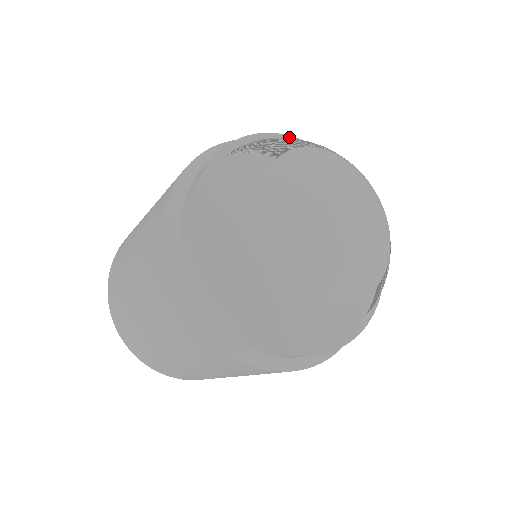
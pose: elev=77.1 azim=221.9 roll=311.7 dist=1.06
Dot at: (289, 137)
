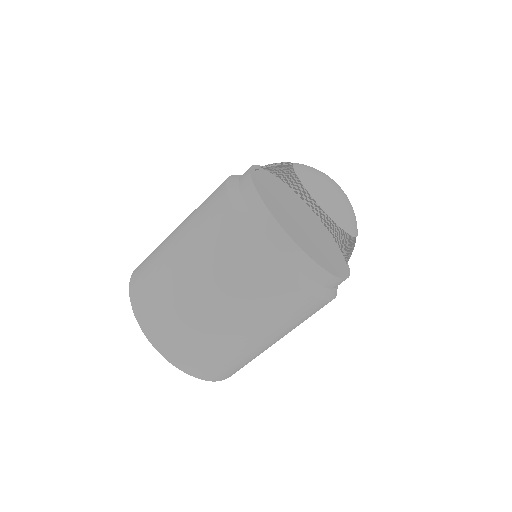
Dot at: occluded
